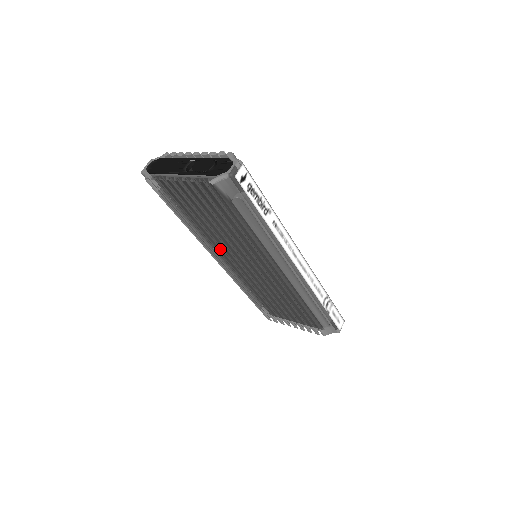
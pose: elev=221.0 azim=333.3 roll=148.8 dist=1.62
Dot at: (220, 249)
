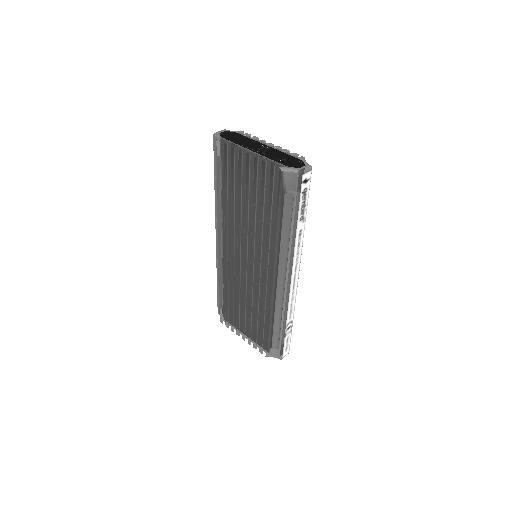
Dot at: (234, 233)
